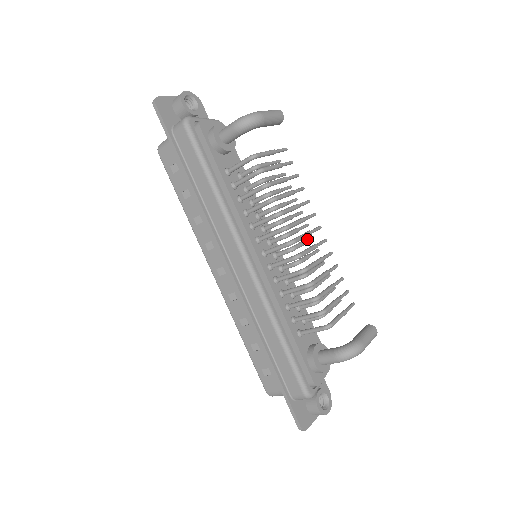
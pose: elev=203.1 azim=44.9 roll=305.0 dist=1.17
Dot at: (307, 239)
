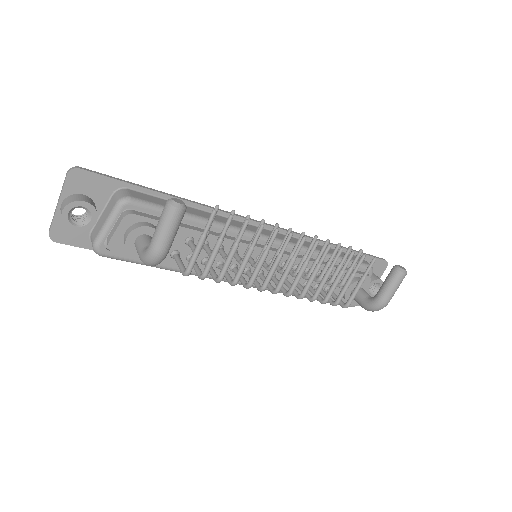
Dot at: (296, 245)
